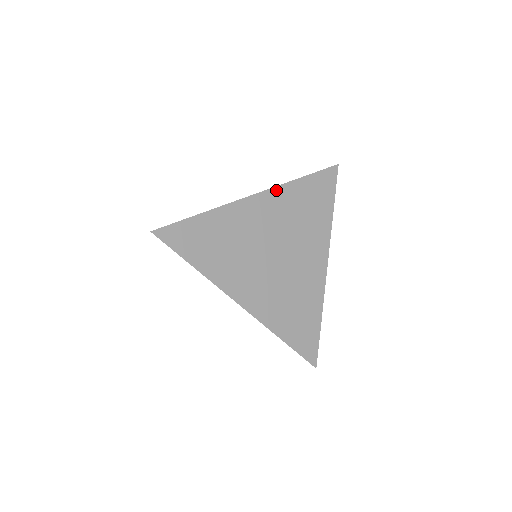
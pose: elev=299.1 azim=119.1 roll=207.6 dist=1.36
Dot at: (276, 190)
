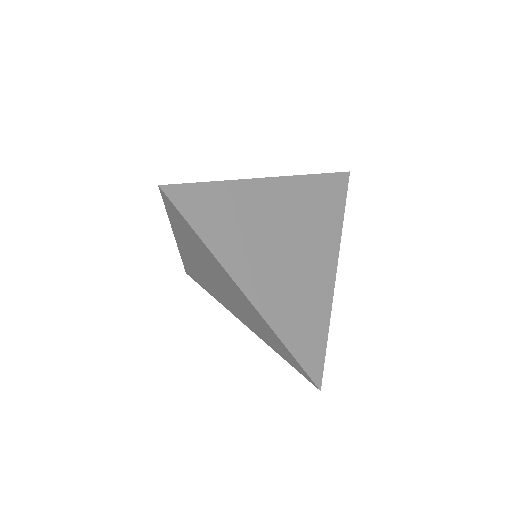
Dot at: (292, 179)
